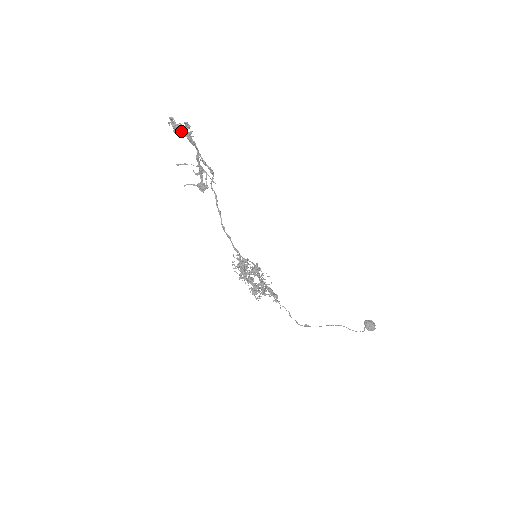
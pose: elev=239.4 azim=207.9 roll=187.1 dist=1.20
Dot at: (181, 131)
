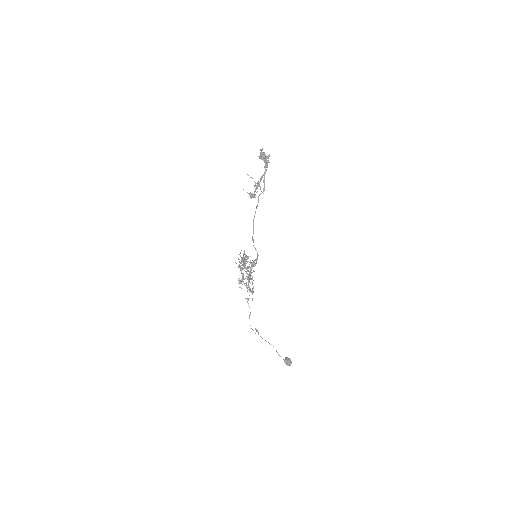
Dot at: (265, 157)
